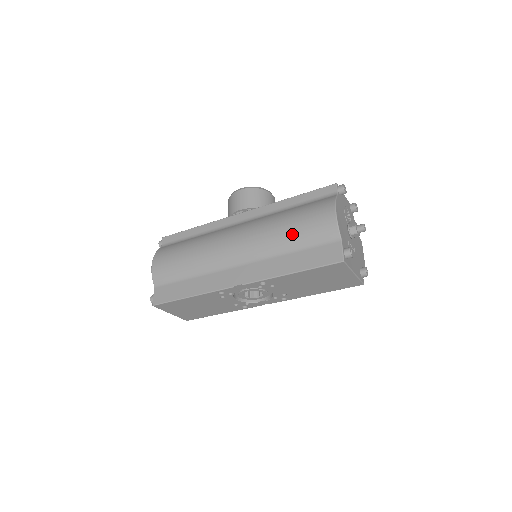
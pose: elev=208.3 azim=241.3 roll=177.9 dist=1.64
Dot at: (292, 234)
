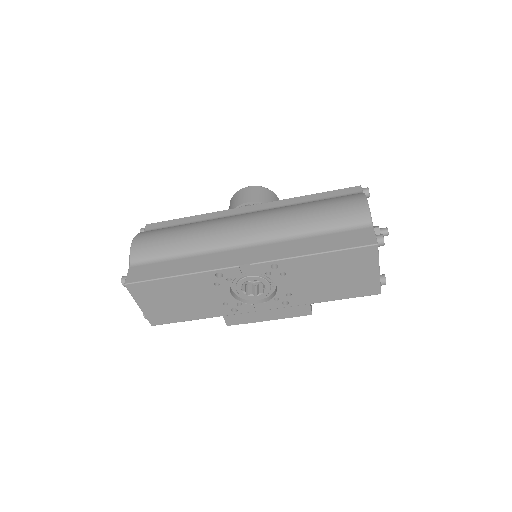
Dot at: (316, 217)
